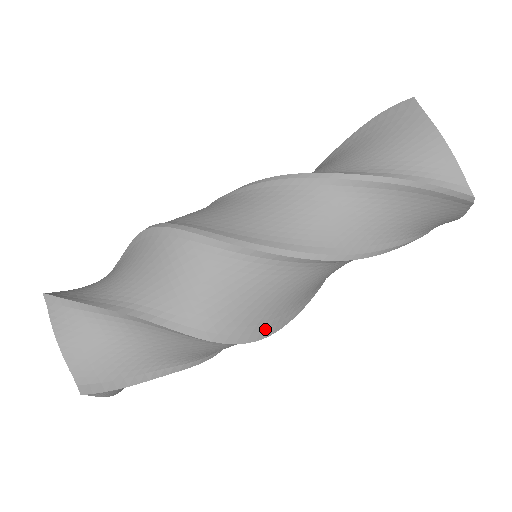
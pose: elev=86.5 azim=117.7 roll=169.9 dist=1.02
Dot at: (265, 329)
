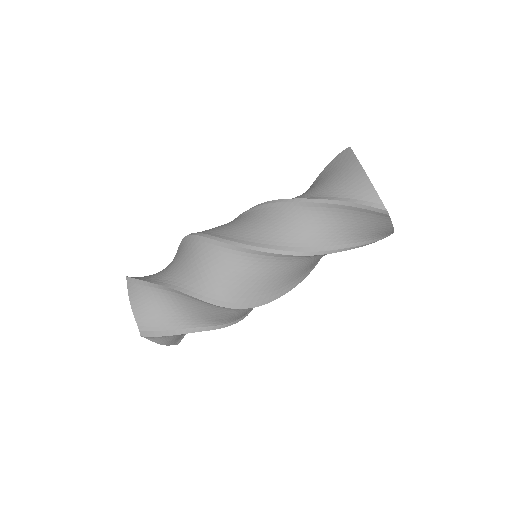
Dot at: (254, 302)
